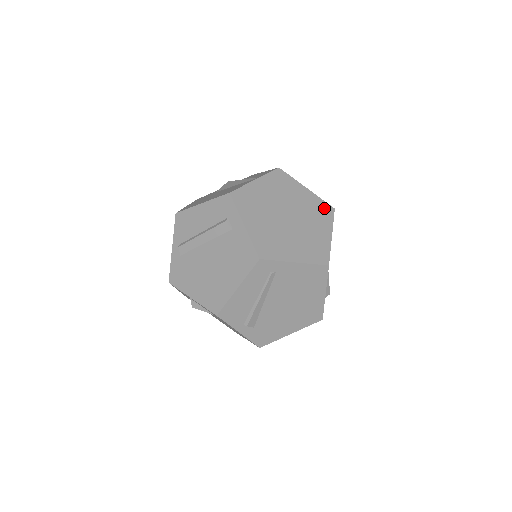
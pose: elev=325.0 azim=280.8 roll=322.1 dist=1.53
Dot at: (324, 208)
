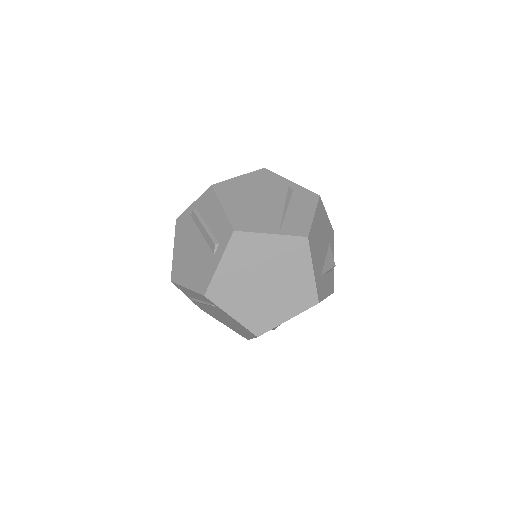
Dot at: (309, 296)
